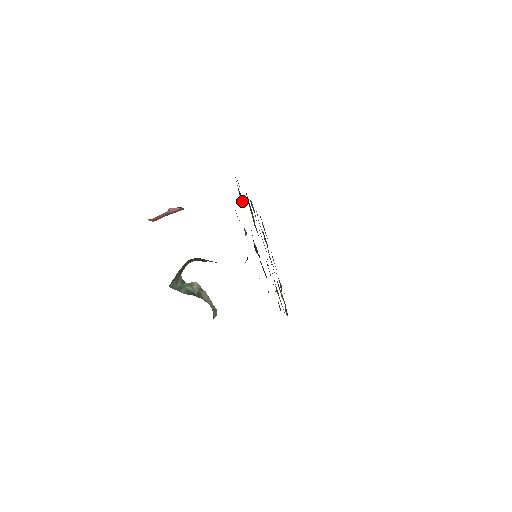
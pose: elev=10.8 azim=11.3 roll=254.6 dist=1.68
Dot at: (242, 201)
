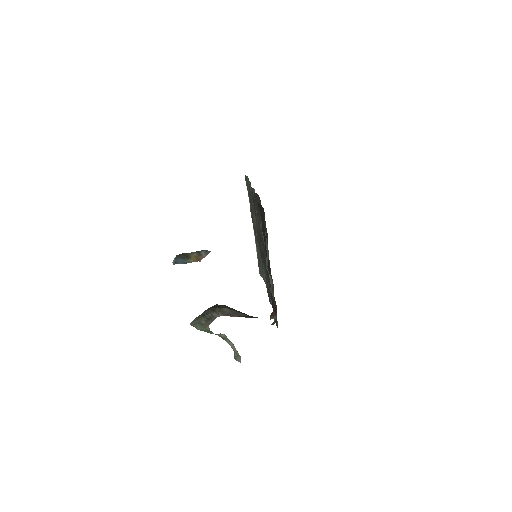
Dot at: occluded
